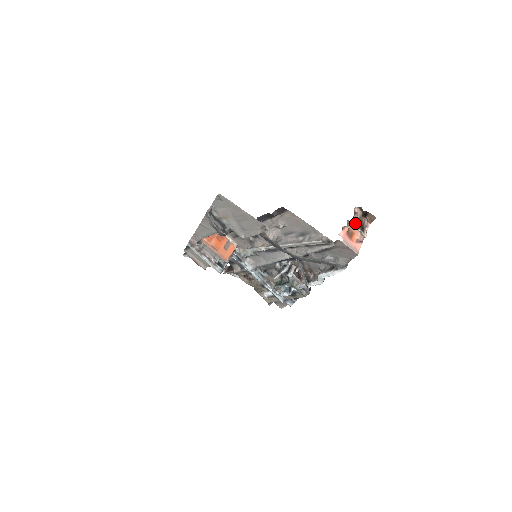
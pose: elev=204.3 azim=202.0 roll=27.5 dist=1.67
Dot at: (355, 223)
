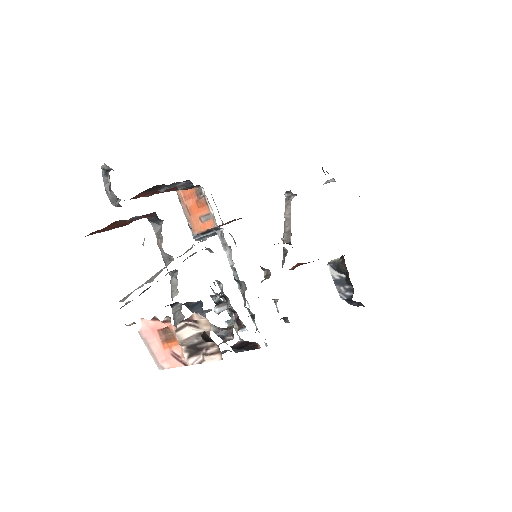
Dot at: (175, 331)
